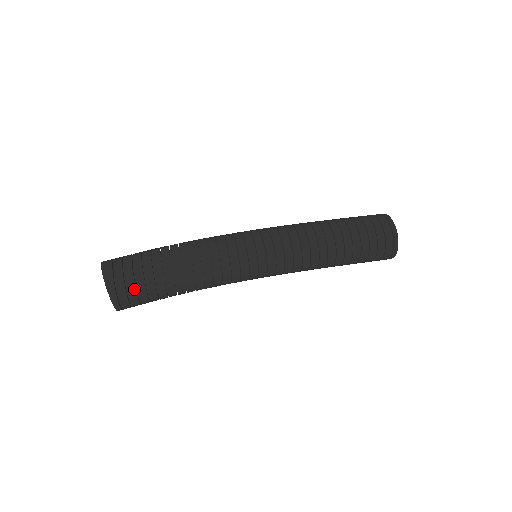
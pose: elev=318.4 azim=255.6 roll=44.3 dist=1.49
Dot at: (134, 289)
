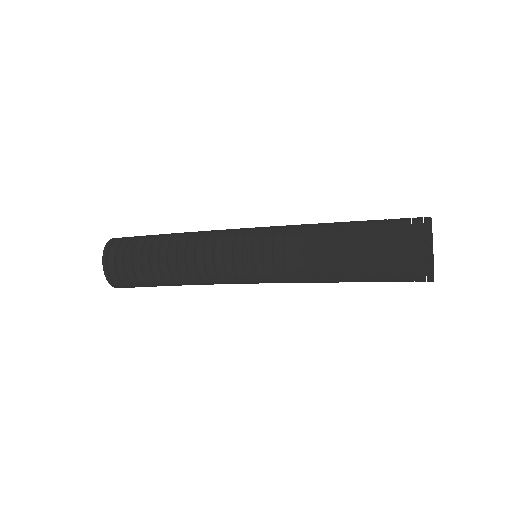
Dot at: (128, 241)
